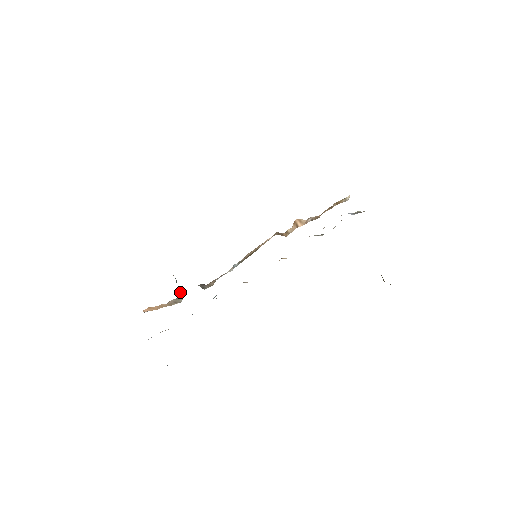
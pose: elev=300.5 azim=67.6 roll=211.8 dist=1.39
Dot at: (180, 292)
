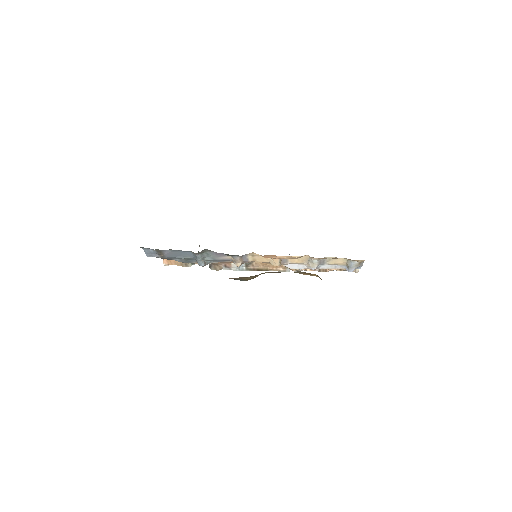
Dot at: occluded
